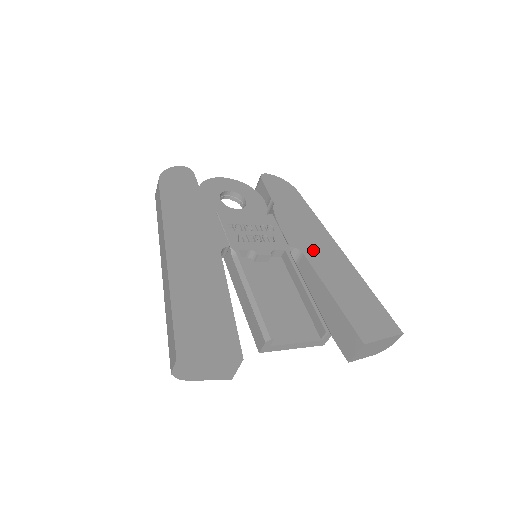
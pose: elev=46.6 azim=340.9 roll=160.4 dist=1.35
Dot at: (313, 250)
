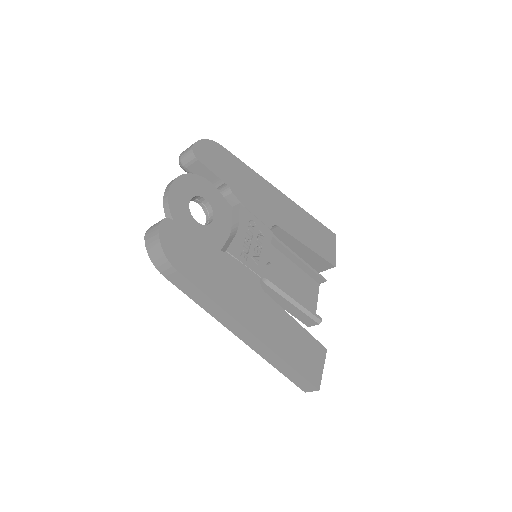
Dot at: (277, 215)
